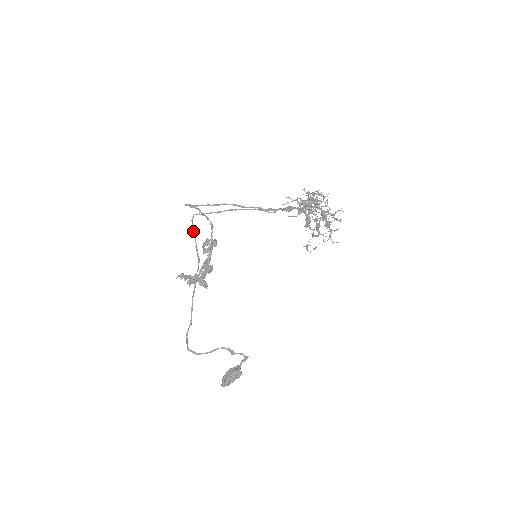
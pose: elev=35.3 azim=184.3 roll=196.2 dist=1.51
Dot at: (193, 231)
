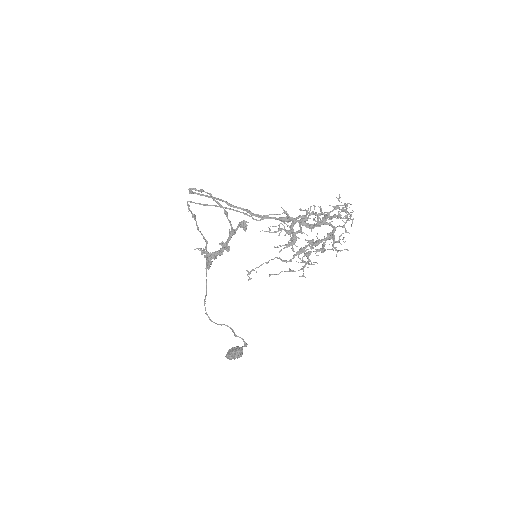
Dot at: (192, 215)
